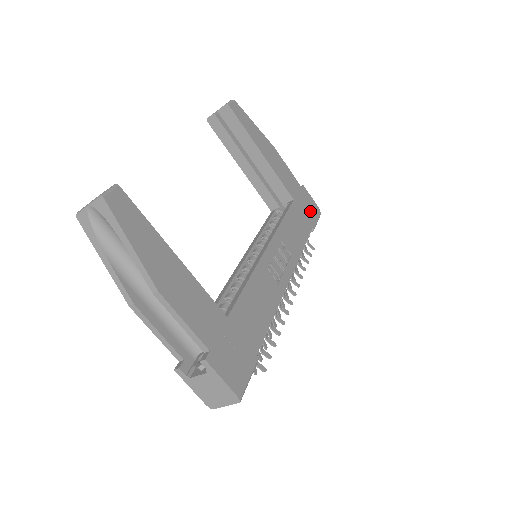
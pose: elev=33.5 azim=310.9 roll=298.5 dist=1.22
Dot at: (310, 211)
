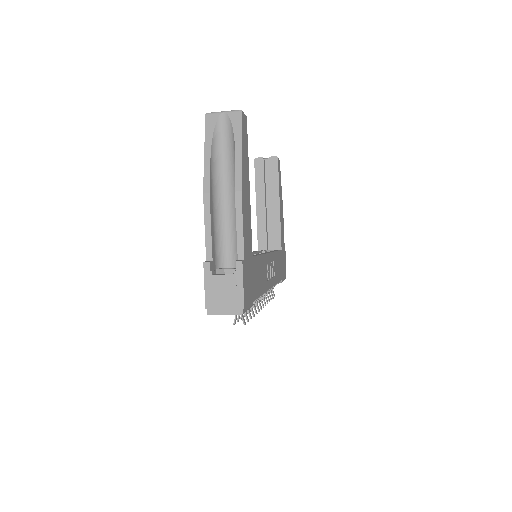
Dot at: (284, 268)
